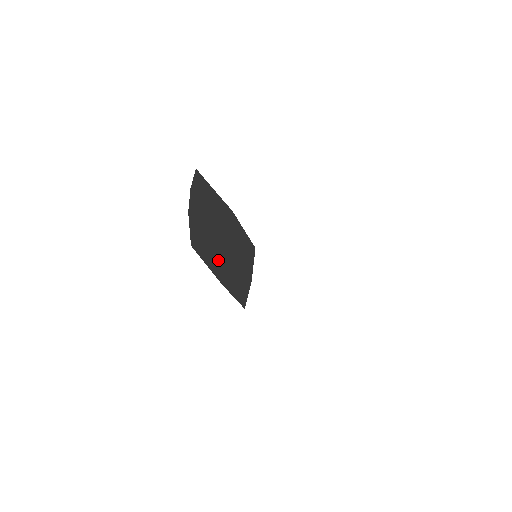
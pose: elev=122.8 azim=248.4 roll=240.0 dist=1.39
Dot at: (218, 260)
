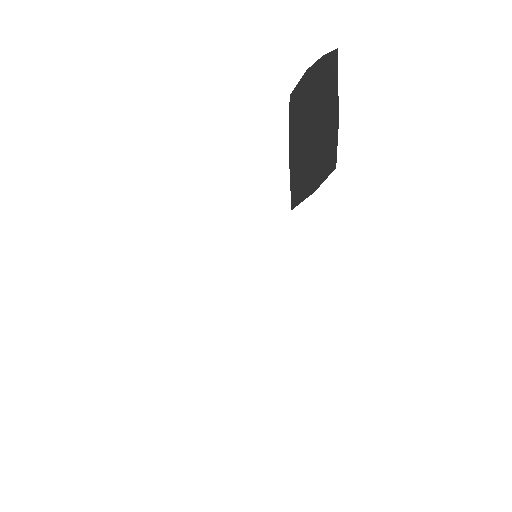
Dot at: (301, 137)
